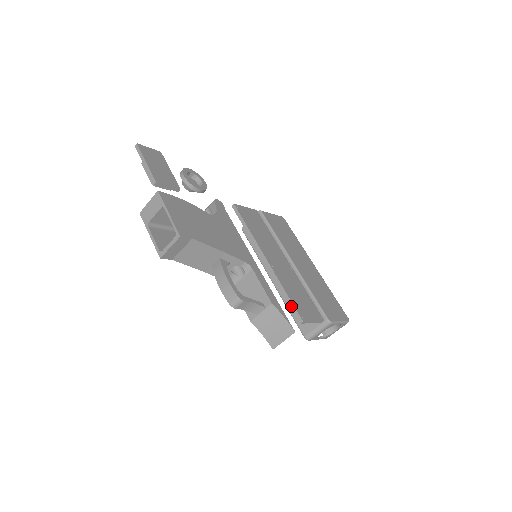
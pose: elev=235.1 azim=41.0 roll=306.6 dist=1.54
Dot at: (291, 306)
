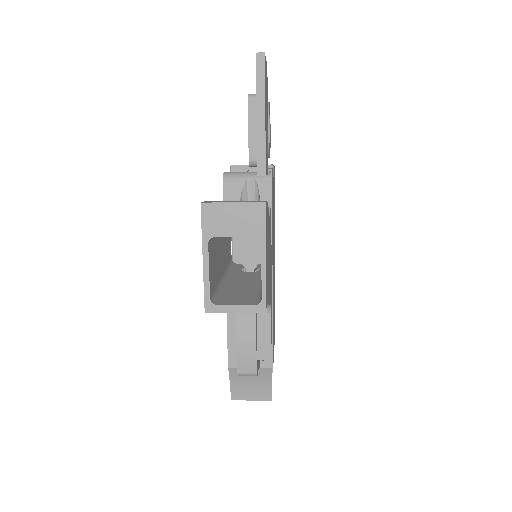
Dot at: occluded
